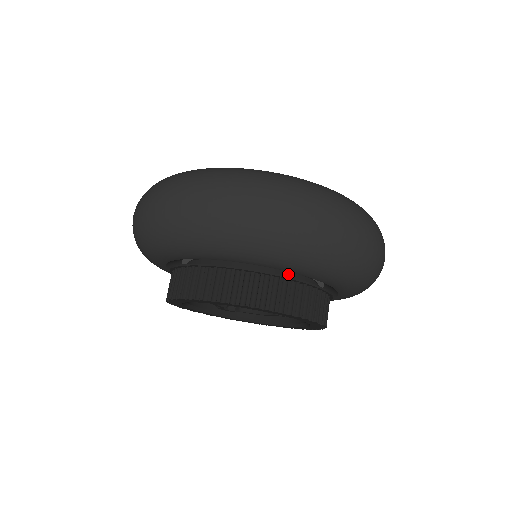
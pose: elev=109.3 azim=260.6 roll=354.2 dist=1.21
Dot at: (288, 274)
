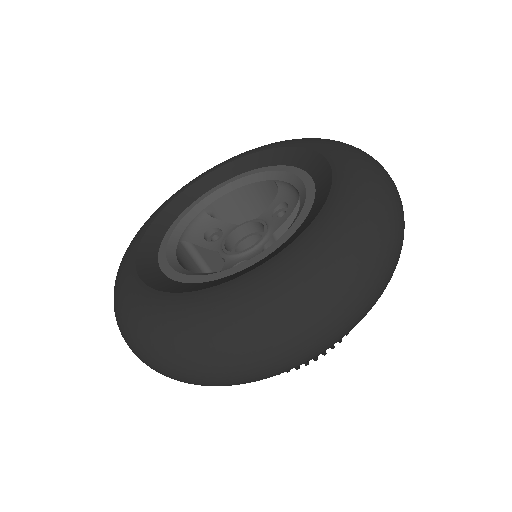
Dot at: occluded
